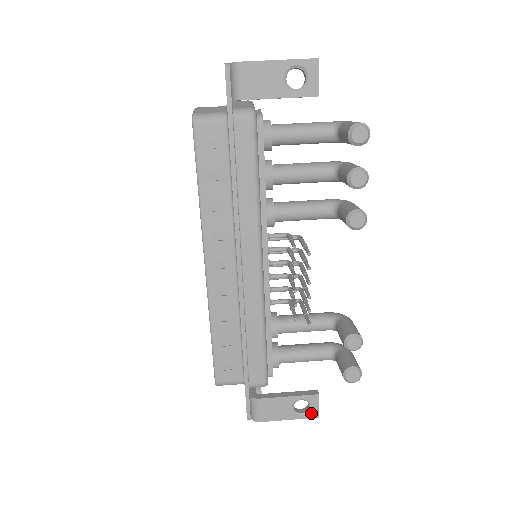
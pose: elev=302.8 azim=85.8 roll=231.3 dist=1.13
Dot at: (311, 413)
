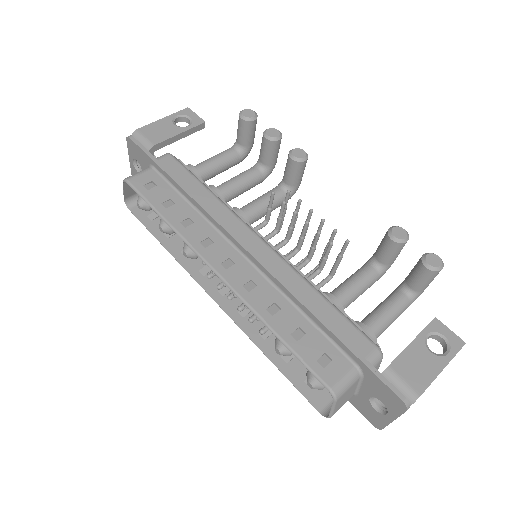
Dot at: (453, 344)
